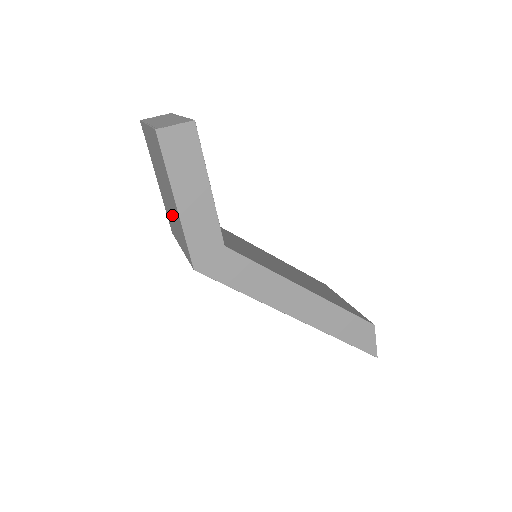
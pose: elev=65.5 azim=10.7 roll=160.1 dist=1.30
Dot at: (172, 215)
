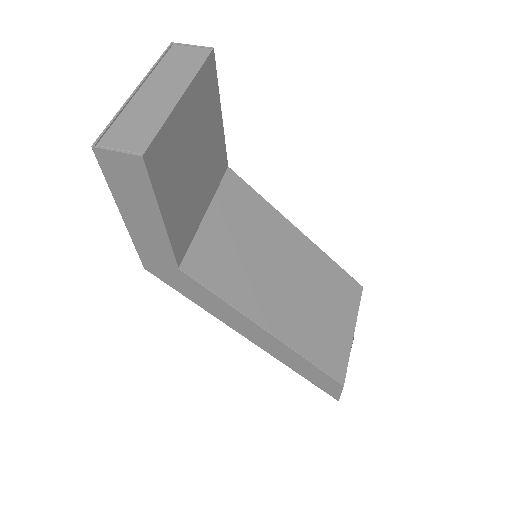
Dot at: occluded
